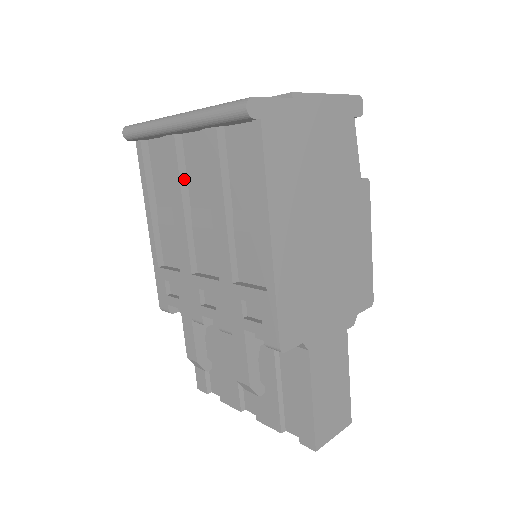
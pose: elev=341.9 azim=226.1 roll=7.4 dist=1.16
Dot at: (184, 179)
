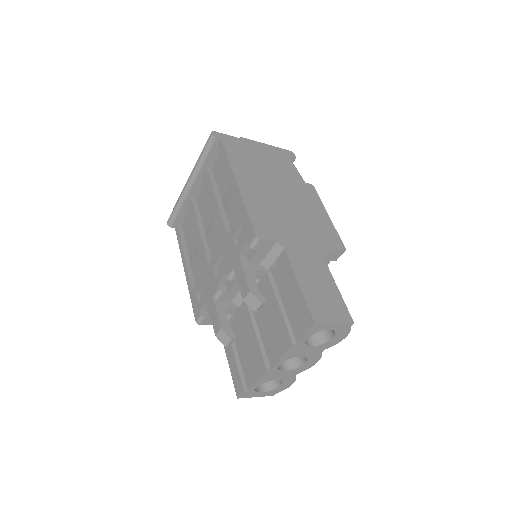
Dot at: (199, 217)
